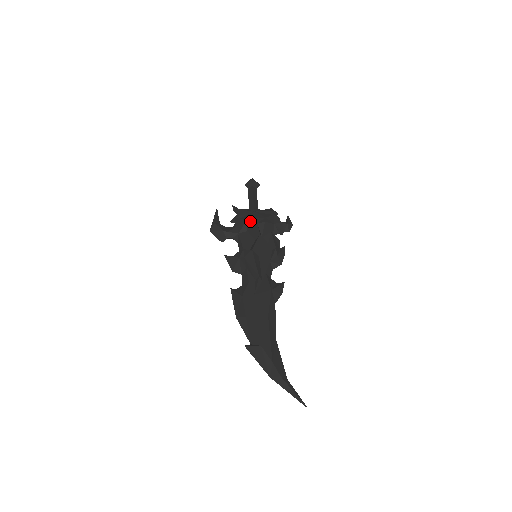
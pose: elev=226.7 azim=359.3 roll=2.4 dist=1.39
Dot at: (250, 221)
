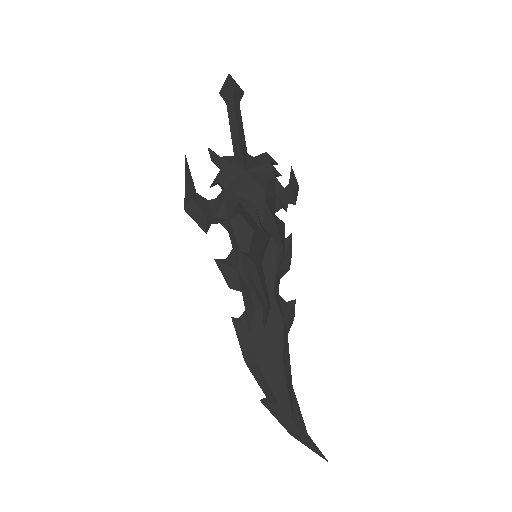
Dot at: (244, 200)
